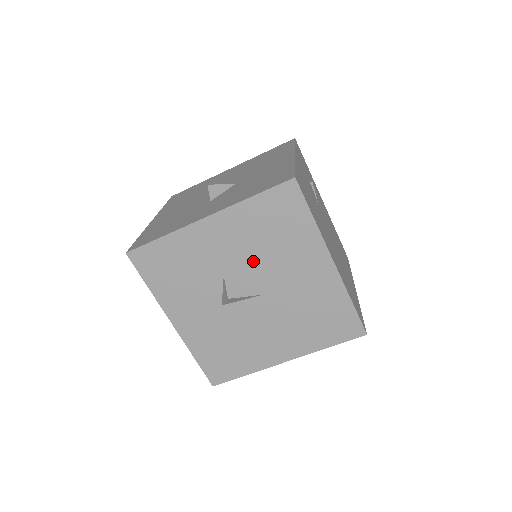
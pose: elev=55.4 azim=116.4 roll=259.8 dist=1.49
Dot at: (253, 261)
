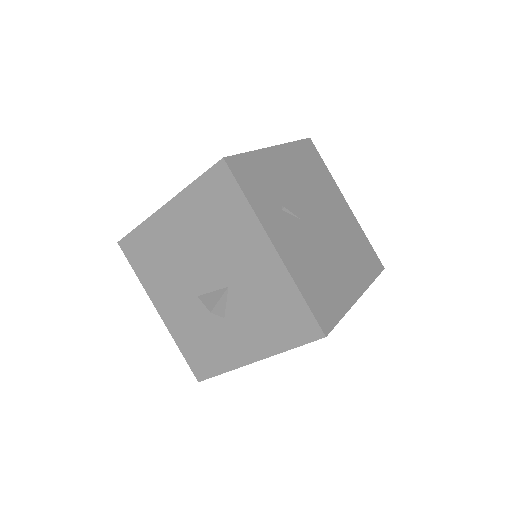
Dot at: occluded
